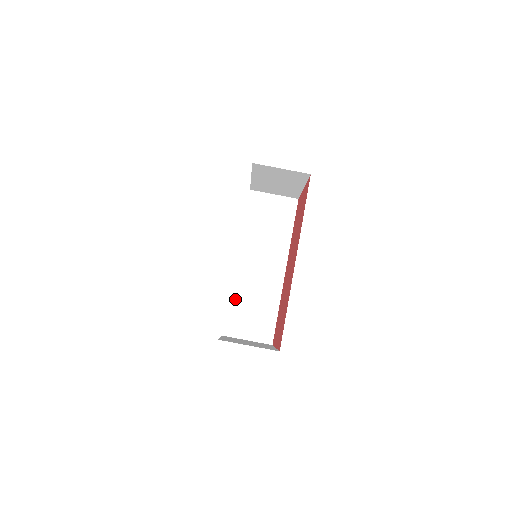
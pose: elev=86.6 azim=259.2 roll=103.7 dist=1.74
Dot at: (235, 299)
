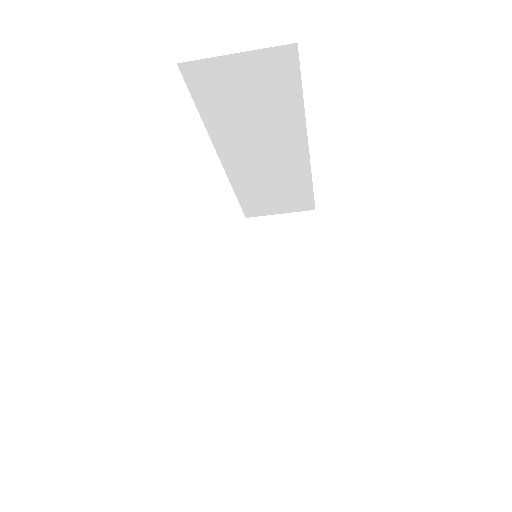
Dot at: (244, 192)
